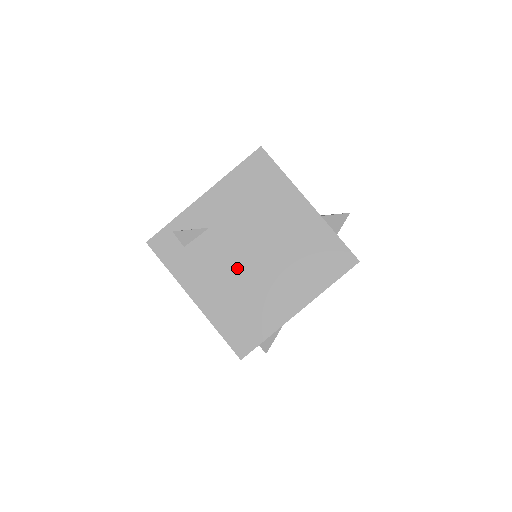
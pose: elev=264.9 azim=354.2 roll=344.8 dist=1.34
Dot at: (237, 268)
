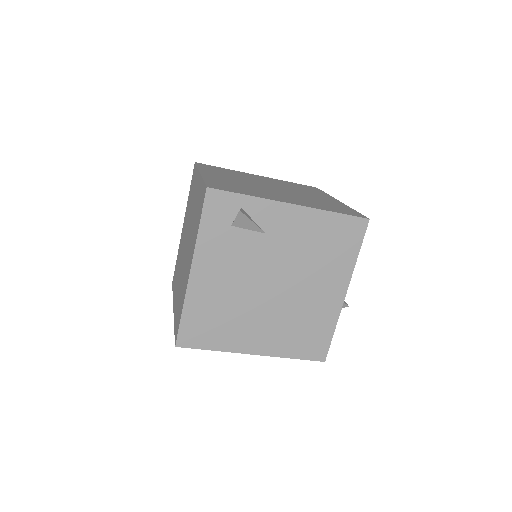
Dot at: (249, 284)
